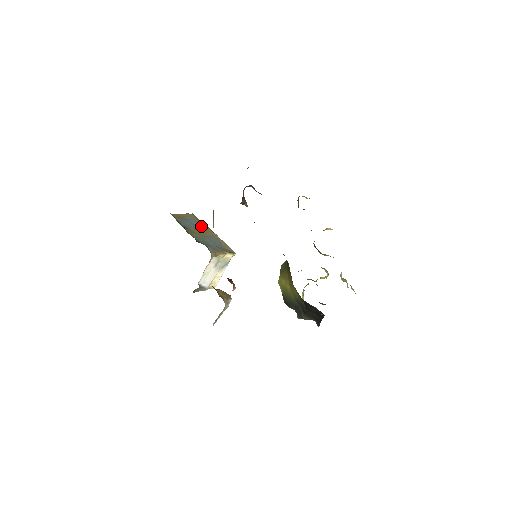
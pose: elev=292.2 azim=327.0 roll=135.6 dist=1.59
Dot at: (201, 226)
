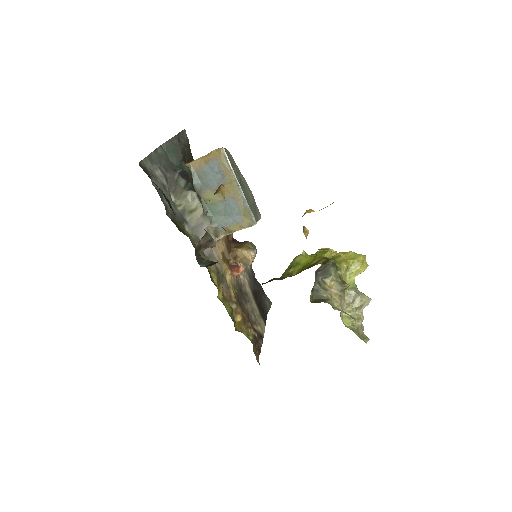
Dot at: (224, 178)
